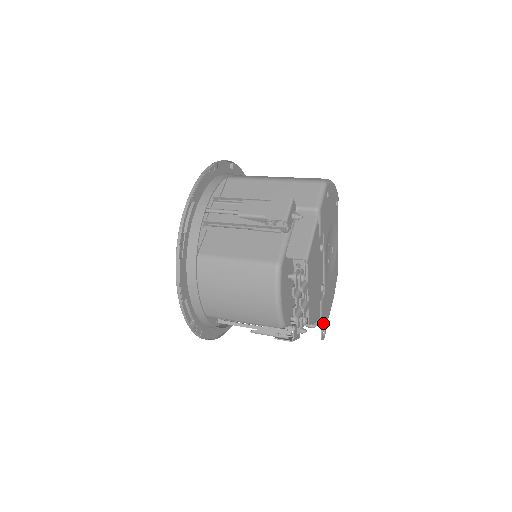
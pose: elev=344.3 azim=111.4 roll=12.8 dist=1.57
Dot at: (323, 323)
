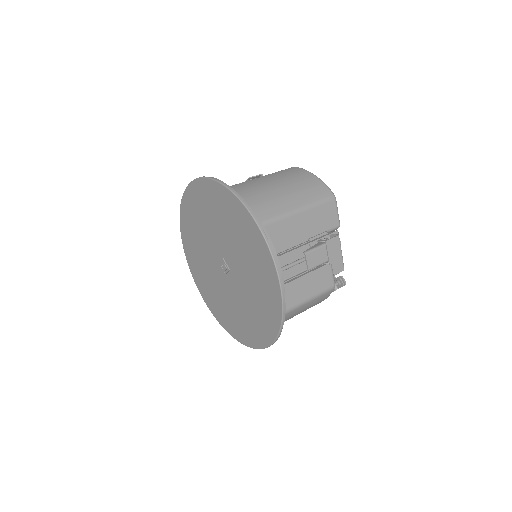
Dot at: occluded
